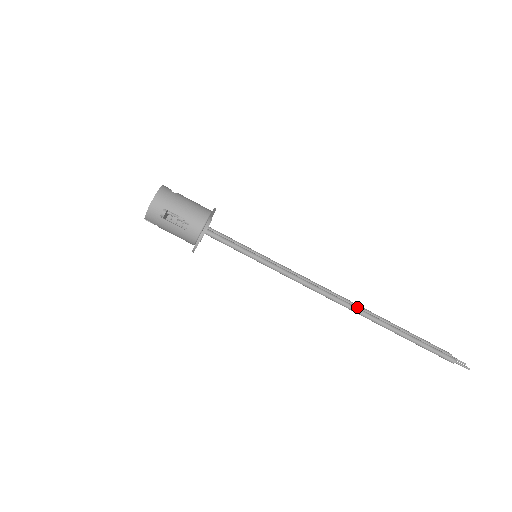
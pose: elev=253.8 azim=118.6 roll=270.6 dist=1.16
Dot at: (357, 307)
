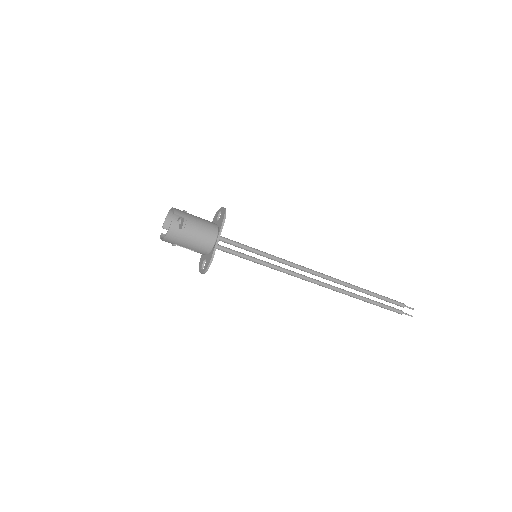
Dot at: (334, 288)
